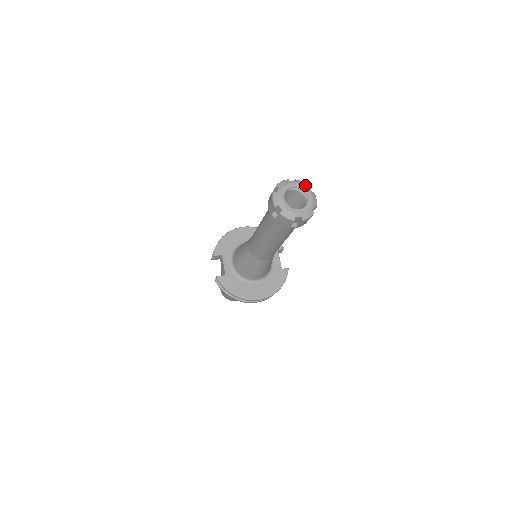
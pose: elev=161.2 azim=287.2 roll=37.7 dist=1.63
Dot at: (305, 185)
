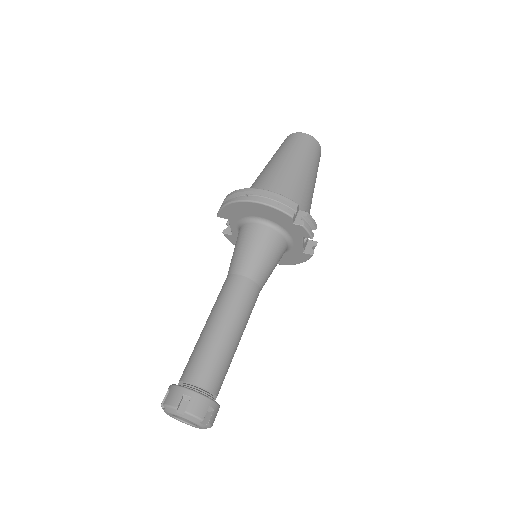
Dot at: (195, 421)
